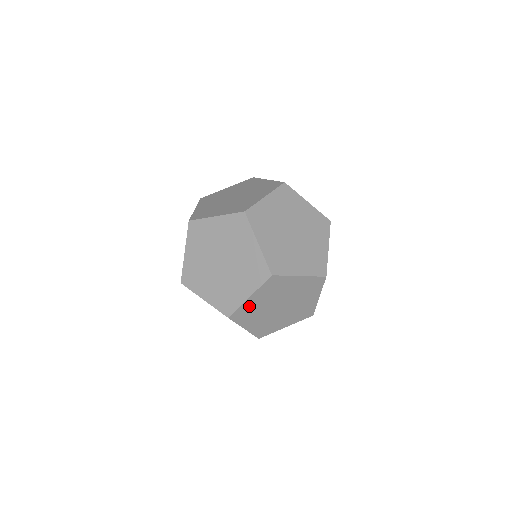
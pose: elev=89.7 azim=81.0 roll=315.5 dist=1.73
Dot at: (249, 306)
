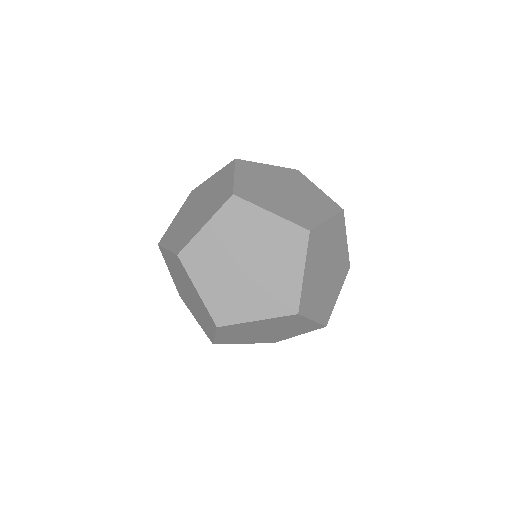
Dot at: (245, 185)
